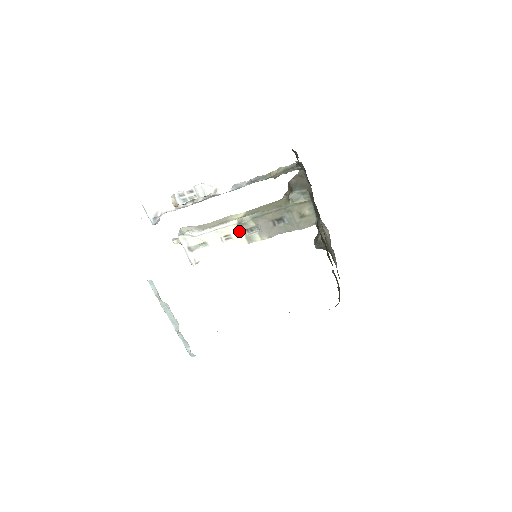
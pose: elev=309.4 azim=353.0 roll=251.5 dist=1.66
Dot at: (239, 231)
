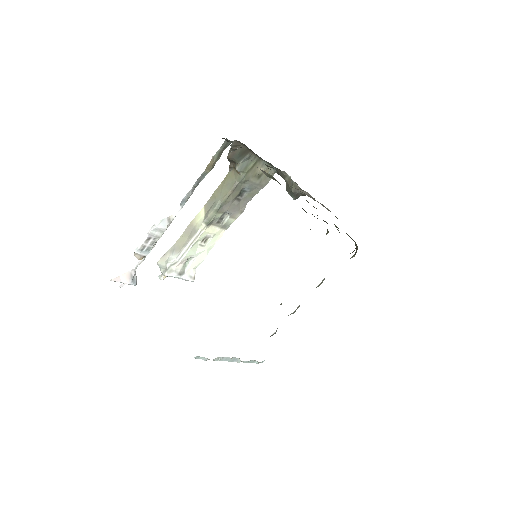
Dot at: (212, 228)
